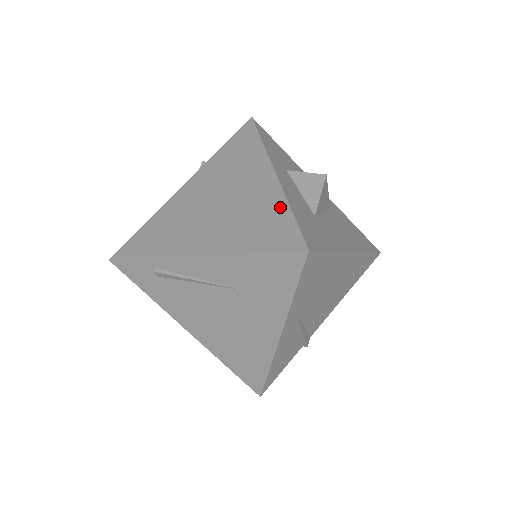
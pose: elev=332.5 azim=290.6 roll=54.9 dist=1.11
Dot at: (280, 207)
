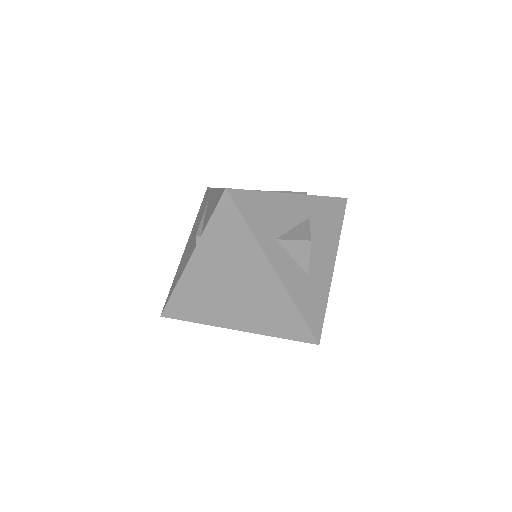
Dot at: (289, 307)
